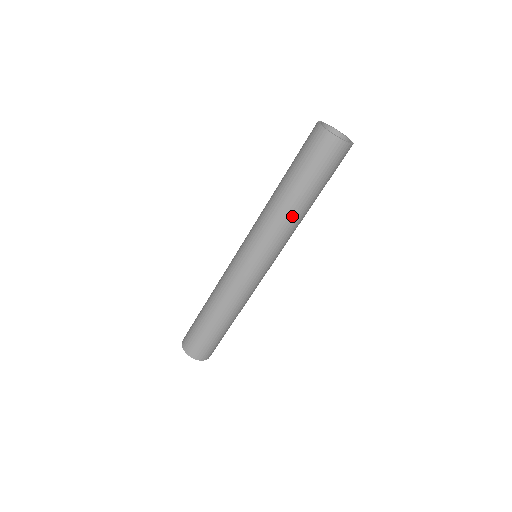
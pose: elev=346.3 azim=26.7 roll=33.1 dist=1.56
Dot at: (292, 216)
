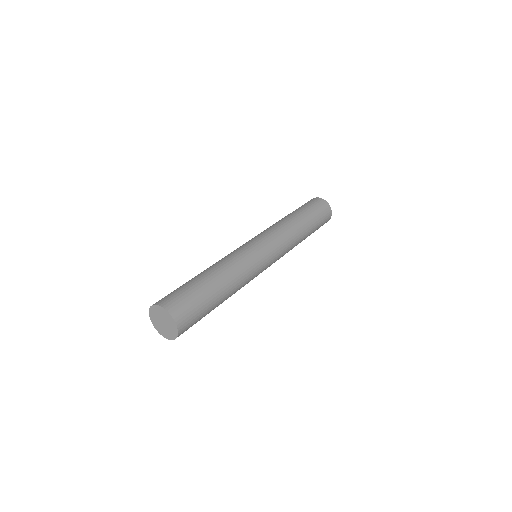
Dot at: (299, 236)
